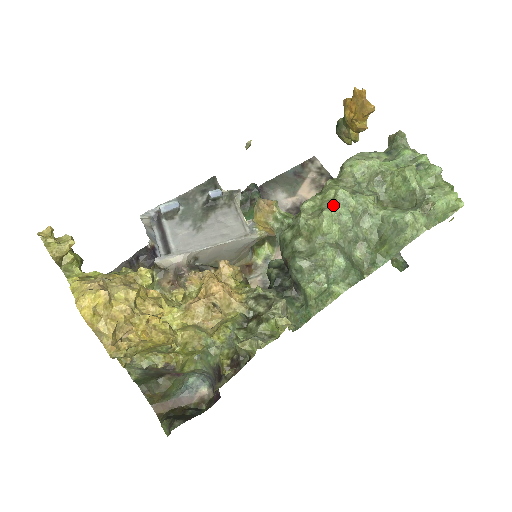
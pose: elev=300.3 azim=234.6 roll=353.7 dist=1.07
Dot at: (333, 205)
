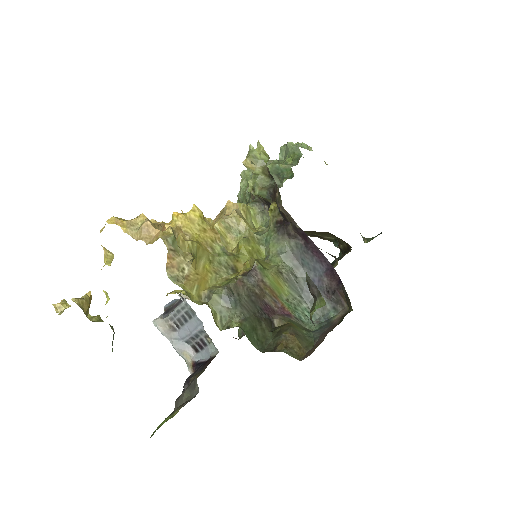
Dot at: occluded
